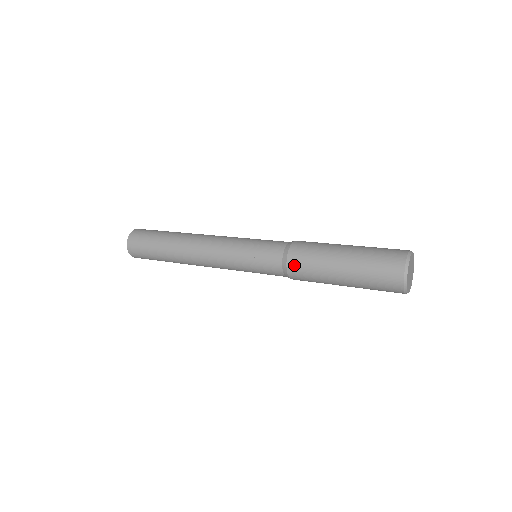
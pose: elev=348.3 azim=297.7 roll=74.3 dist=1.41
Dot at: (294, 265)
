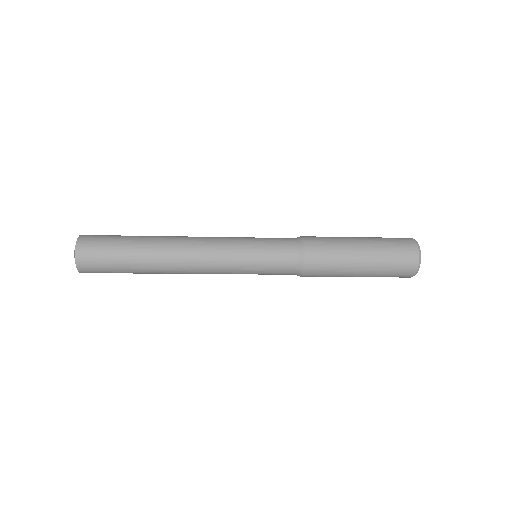
Dot at: (312, 244)
